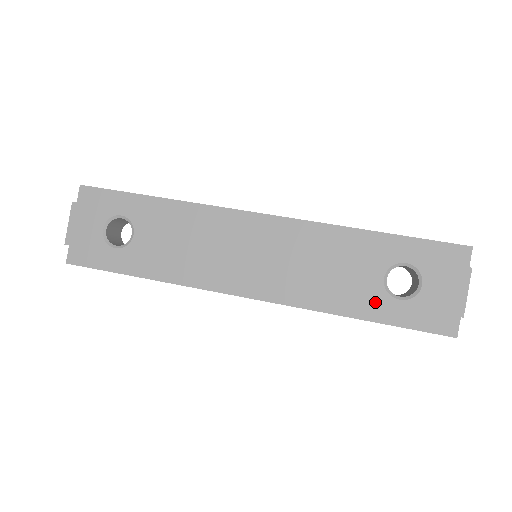
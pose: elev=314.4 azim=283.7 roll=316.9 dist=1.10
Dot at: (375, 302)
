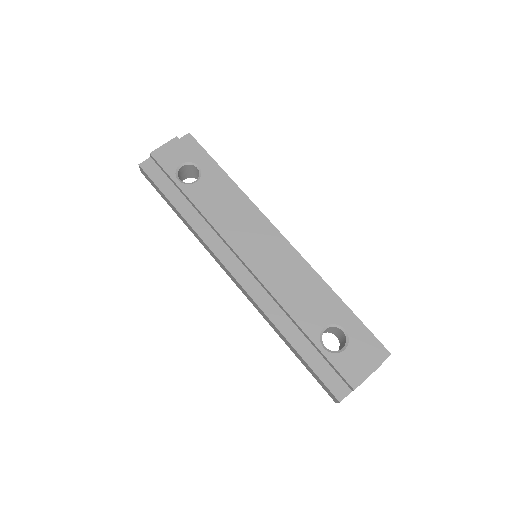
Dot at: (307, 339)
